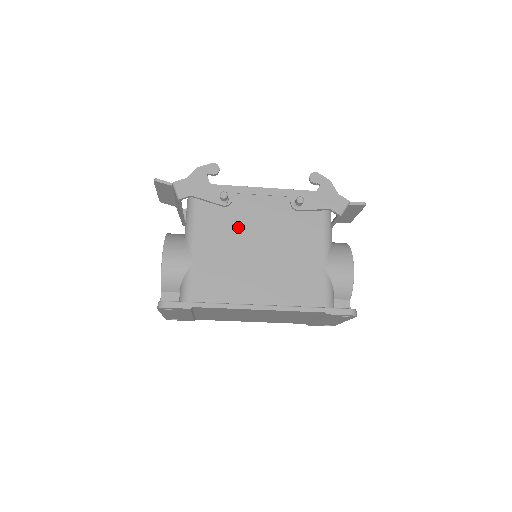
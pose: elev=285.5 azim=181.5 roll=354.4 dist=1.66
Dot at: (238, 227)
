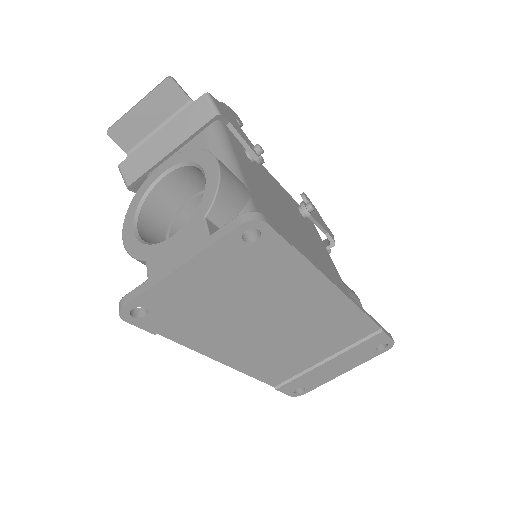
Dot at: (272, 195)
